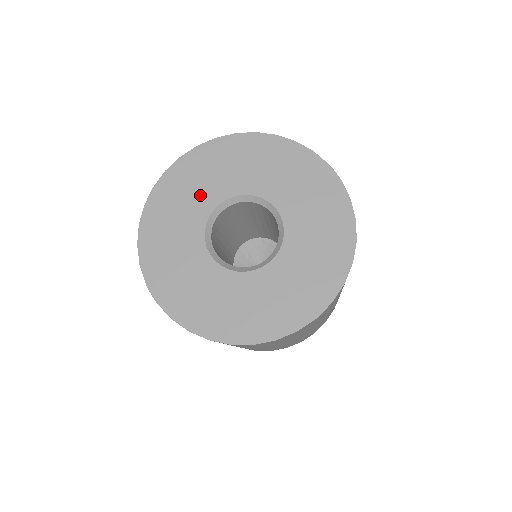
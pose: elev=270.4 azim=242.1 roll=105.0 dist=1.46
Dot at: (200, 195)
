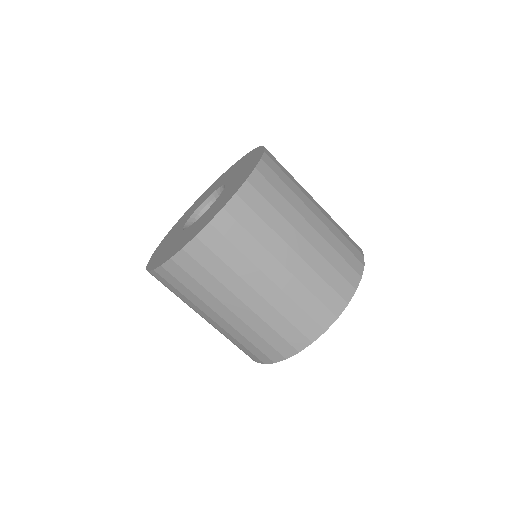
Dot at: (186, 218)
